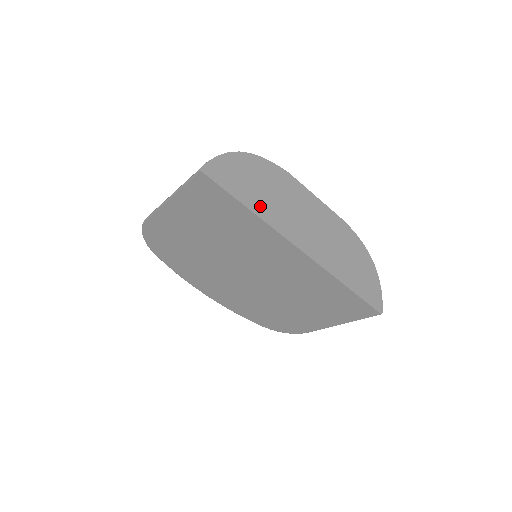
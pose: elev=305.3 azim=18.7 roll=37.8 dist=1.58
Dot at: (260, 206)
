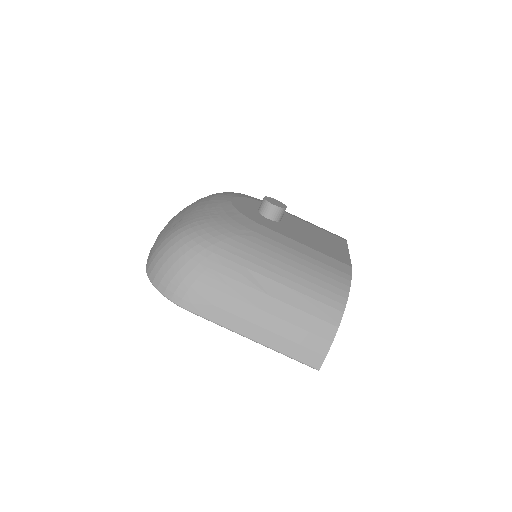
Dot at: occluded
